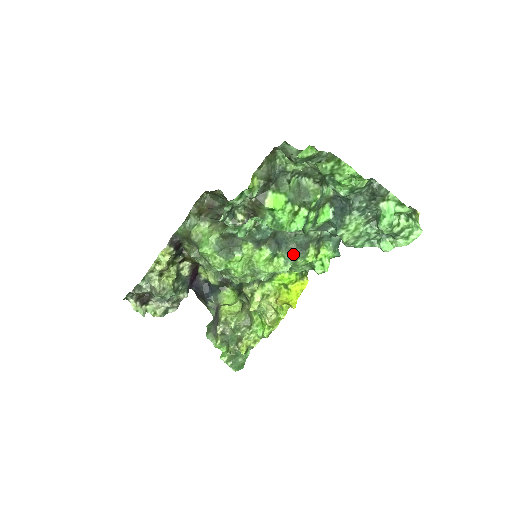
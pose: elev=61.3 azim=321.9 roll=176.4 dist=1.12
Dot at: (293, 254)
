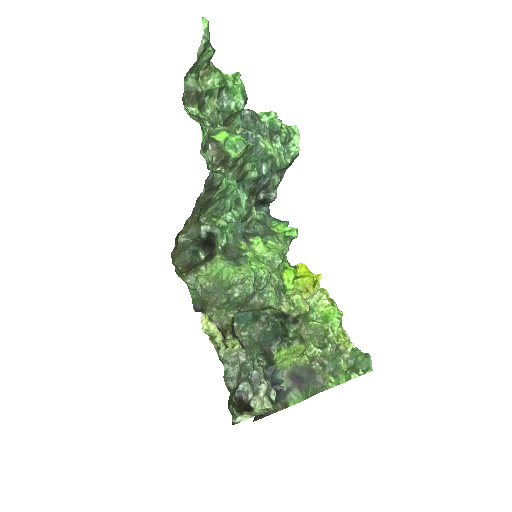
Dot at: (269, 234)
